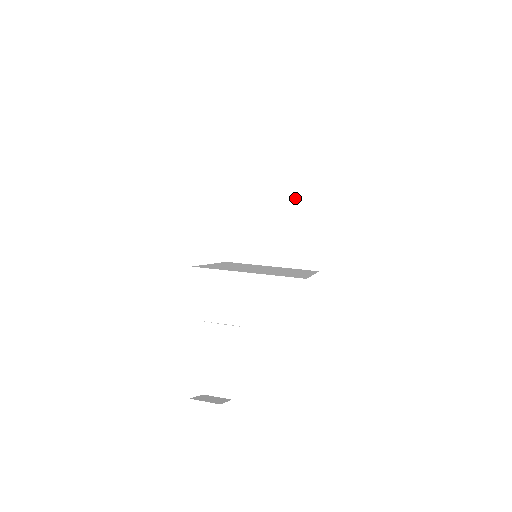
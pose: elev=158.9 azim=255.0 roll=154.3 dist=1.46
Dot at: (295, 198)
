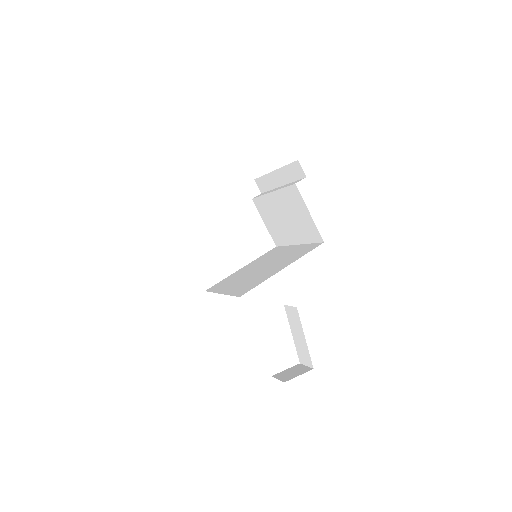
Dot at: (283, 171)
